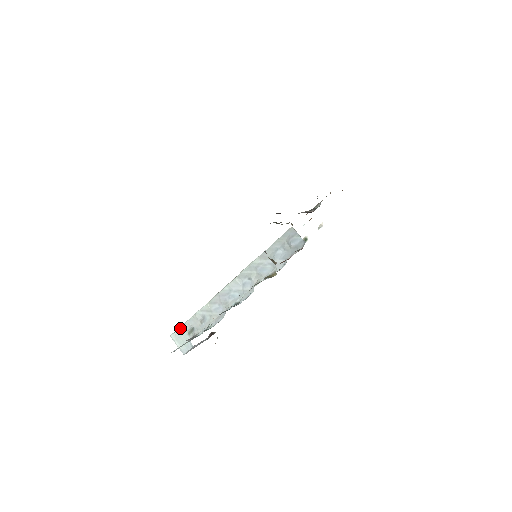
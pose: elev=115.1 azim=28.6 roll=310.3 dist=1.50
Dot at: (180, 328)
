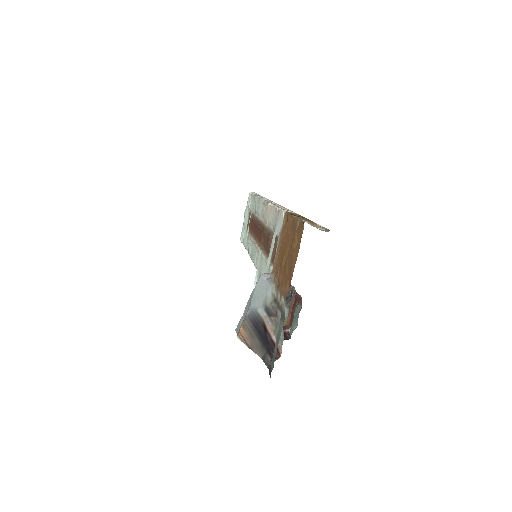
Dot at: occluded
